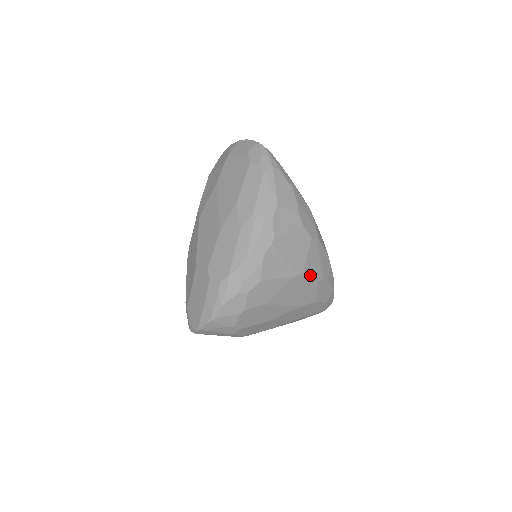
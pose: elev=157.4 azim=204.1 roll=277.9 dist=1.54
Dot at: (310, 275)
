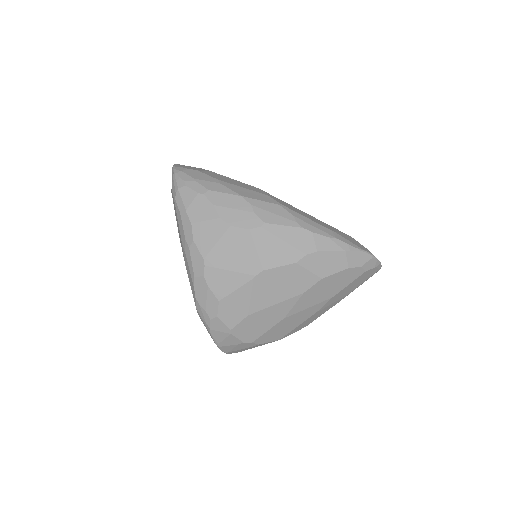
Dot at: (277, 264)
